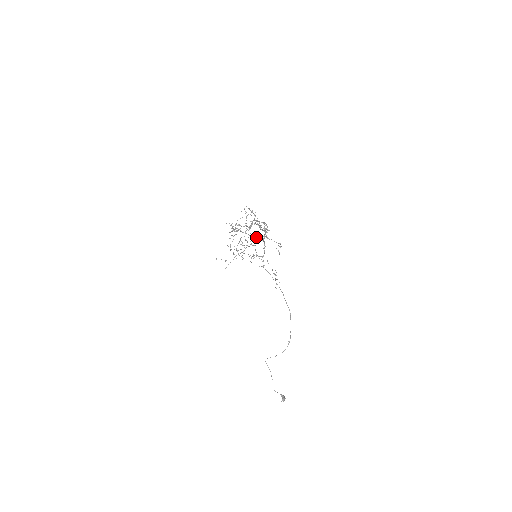
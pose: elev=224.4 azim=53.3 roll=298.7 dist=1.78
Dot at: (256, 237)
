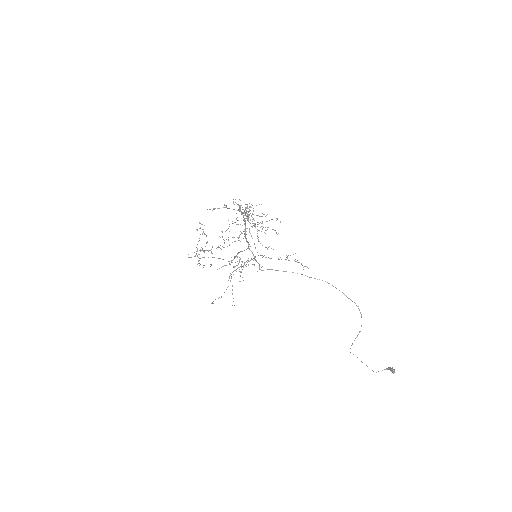
Dot at: occluded
